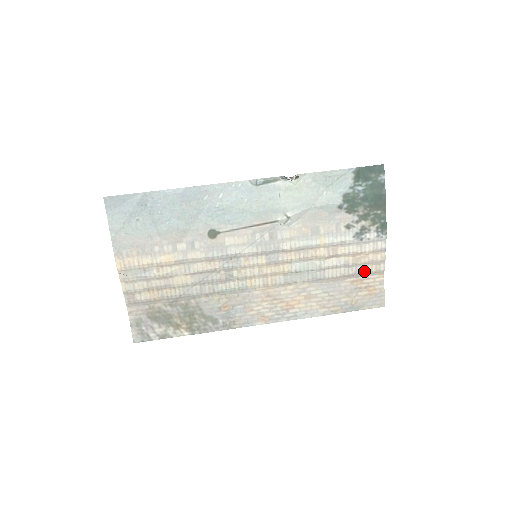
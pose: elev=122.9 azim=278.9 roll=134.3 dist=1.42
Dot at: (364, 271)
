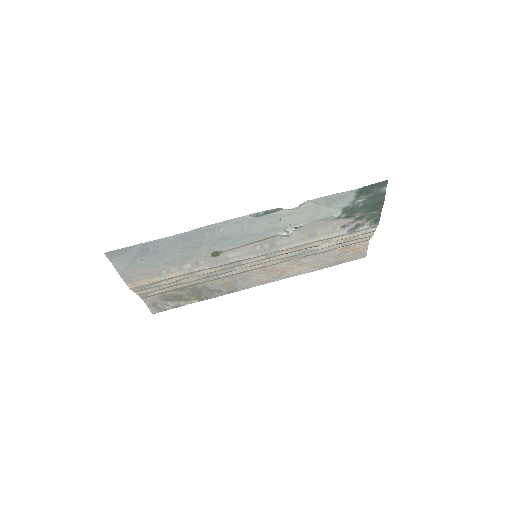
Dot at: (352, 243)
